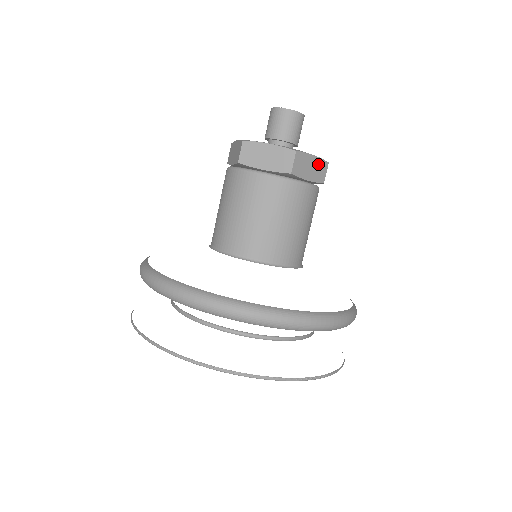
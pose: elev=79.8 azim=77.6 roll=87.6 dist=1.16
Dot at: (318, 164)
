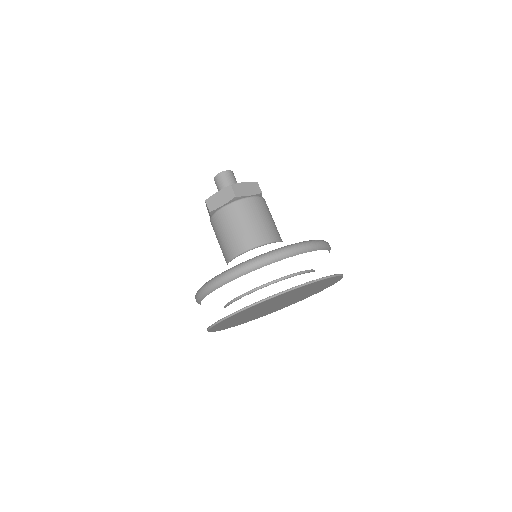
Dot at: (250, 185)
